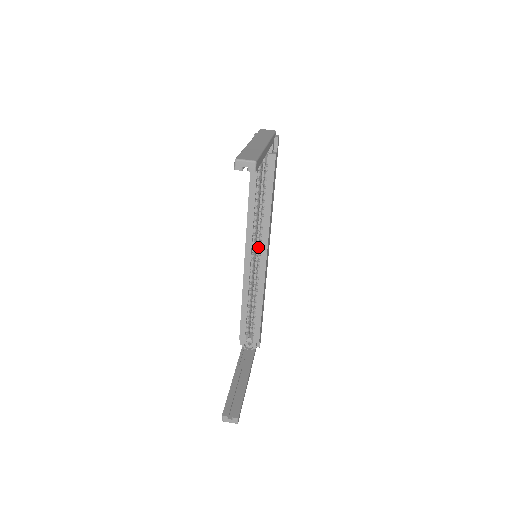
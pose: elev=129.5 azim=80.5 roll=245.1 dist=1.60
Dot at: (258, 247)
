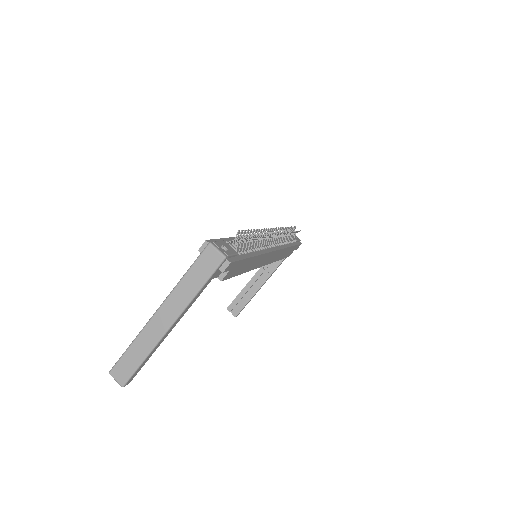
Dot at: occluded
